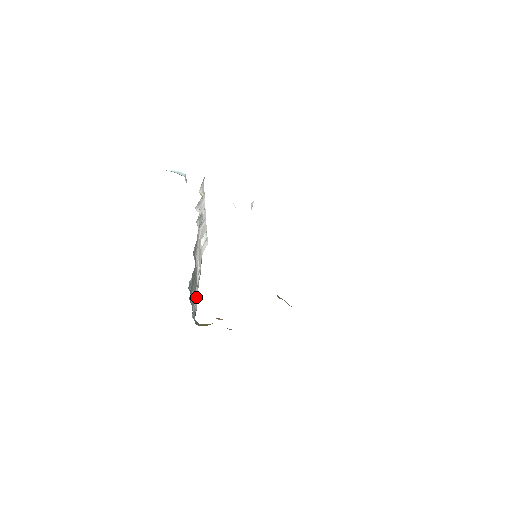
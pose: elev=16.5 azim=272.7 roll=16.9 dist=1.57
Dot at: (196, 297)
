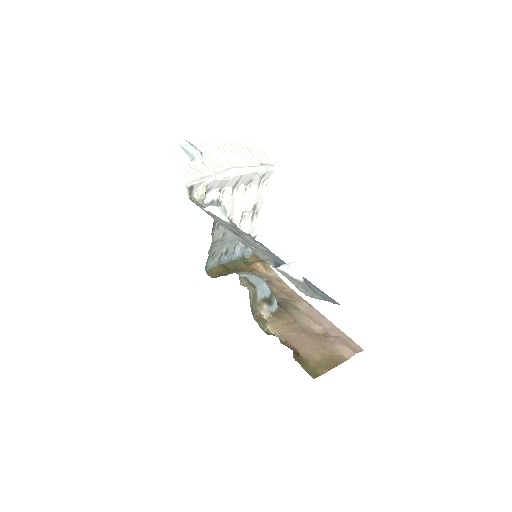
Dot at: occluded
